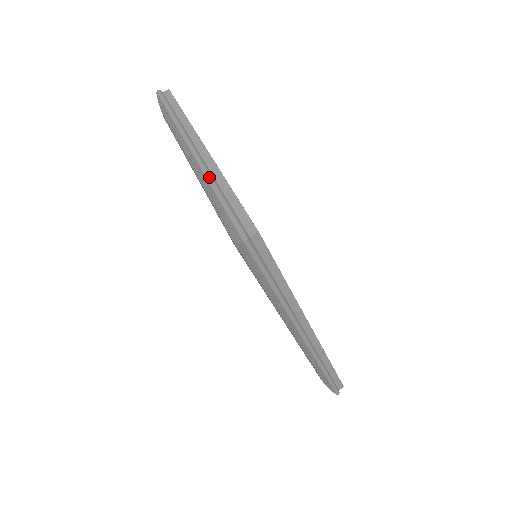
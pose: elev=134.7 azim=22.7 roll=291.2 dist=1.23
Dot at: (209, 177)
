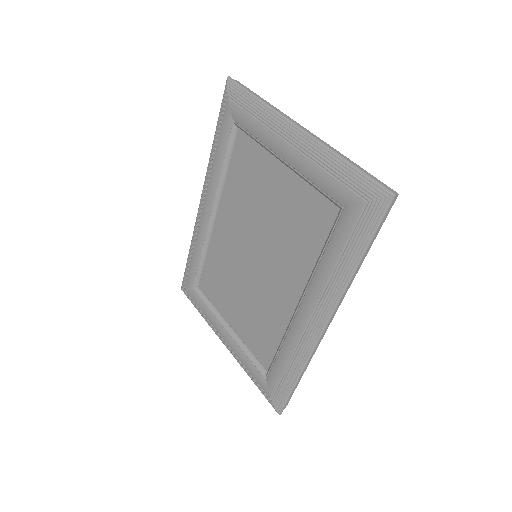
Dot at: occluded
